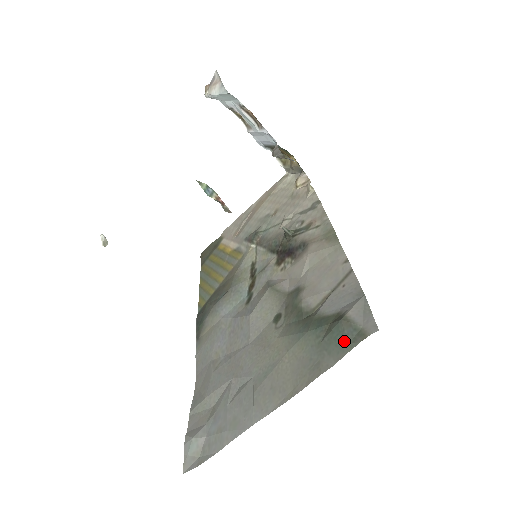
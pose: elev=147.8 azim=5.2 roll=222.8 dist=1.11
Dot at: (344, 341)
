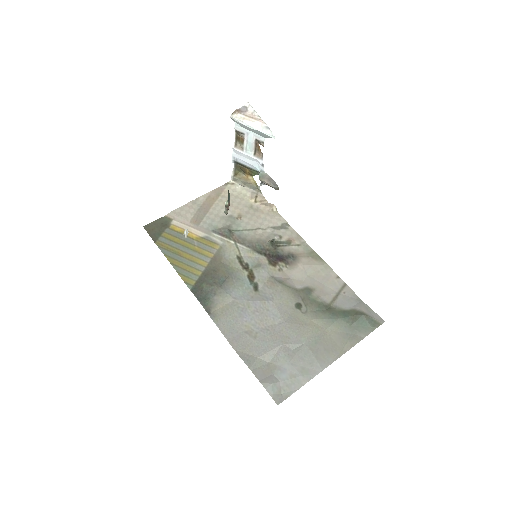
Dot at: (368, 326)
